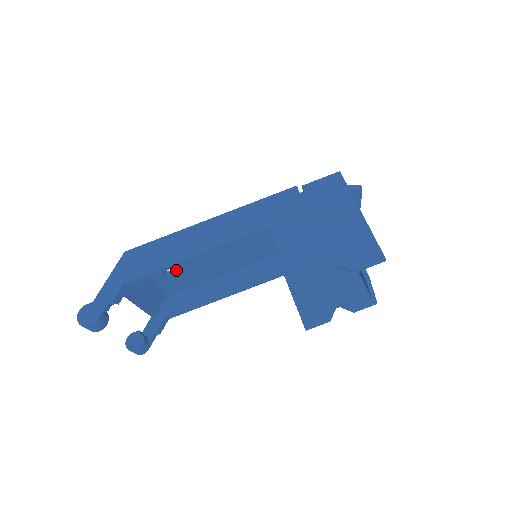
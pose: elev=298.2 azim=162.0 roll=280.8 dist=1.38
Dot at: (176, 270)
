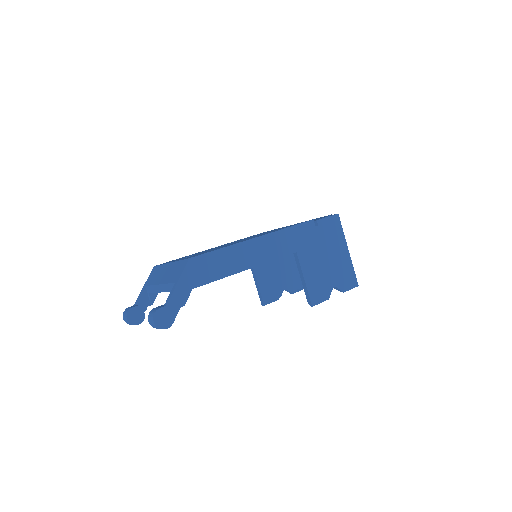
Dot at: occluded
